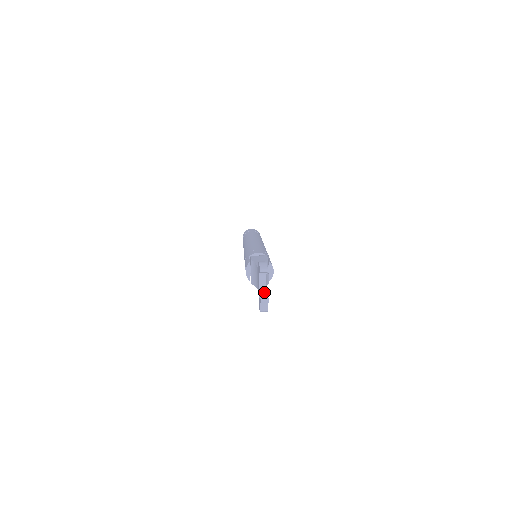
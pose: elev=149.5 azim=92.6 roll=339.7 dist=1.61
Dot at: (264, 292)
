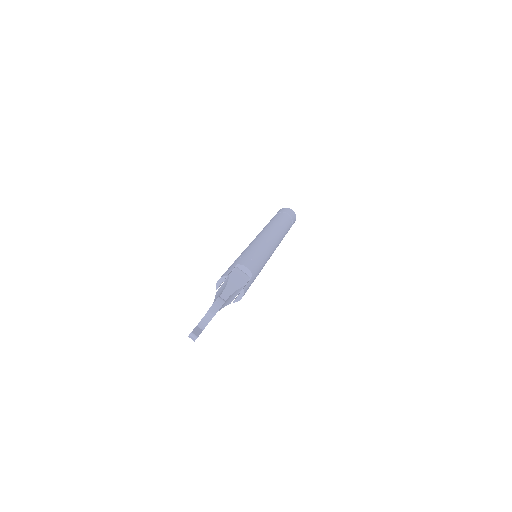
Dot at: (206, 322)
